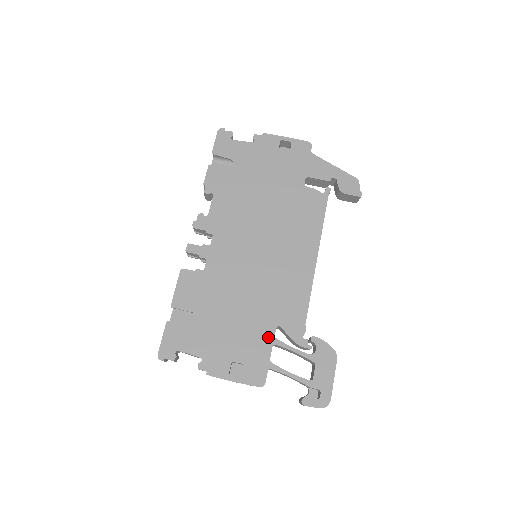
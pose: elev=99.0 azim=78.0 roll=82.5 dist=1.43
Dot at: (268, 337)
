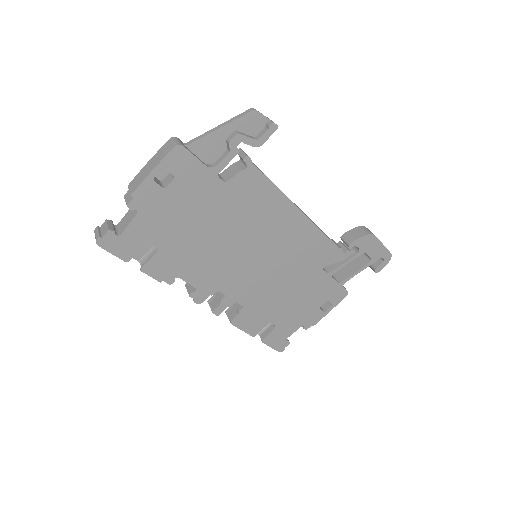
Dot at: (324, 278)
